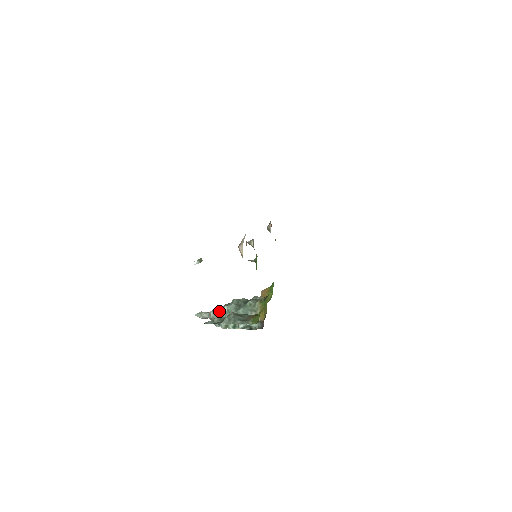
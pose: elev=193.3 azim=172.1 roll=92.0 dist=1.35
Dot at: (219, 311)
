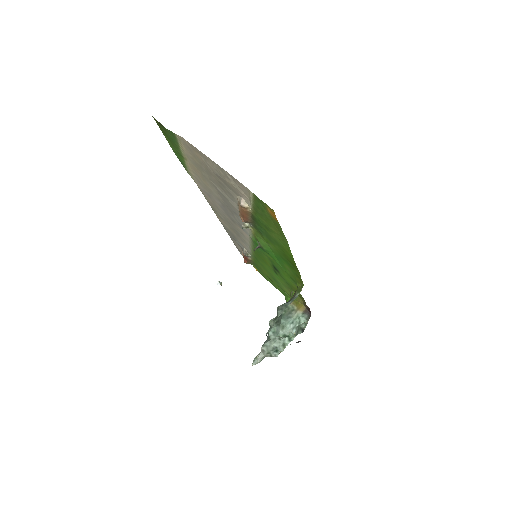
Dot at: (267, 341)
